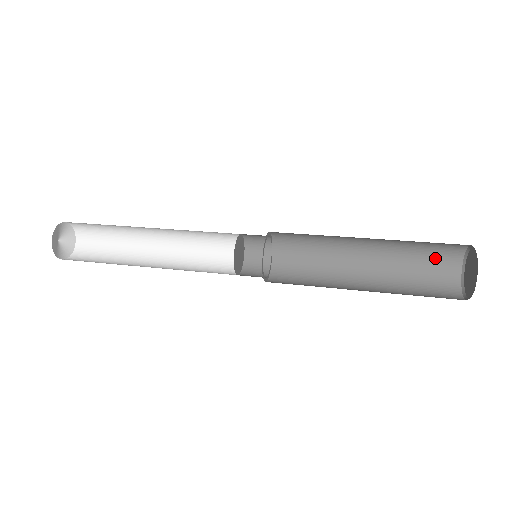
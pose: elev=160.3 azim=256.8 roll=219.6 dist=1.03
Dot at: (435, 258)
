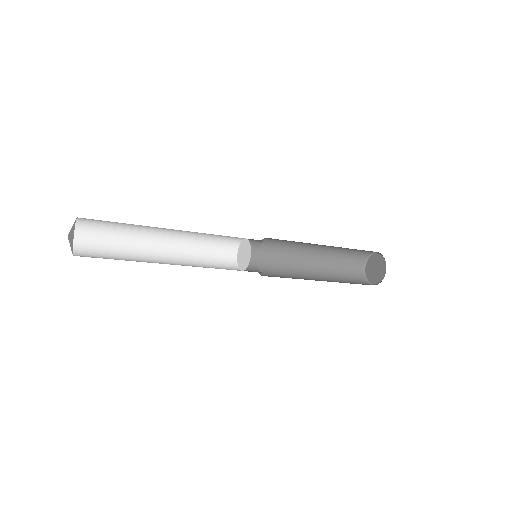
Dot at: (351, 263)
